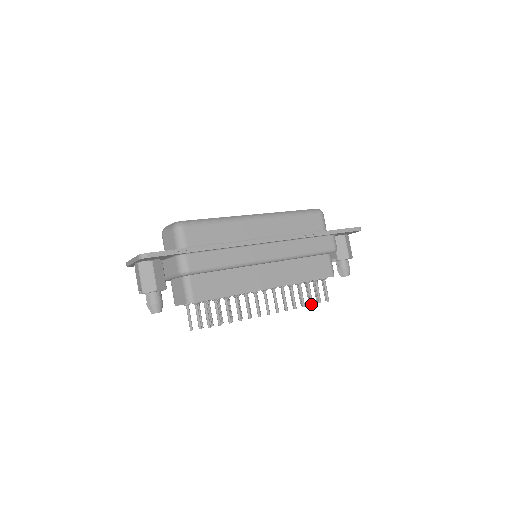
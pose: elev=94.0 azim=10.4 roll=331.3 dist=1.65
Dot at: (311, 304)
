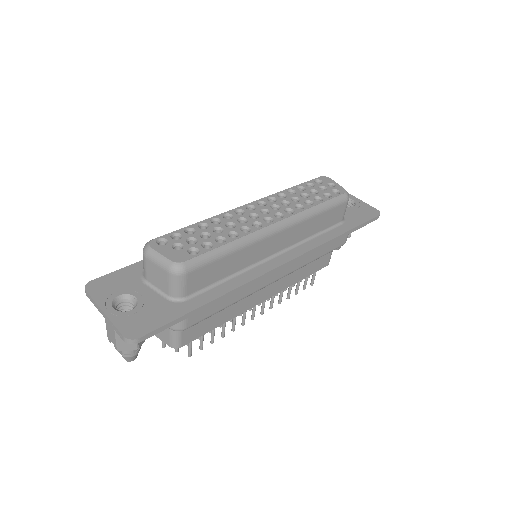
Dot at: (296, 294)
